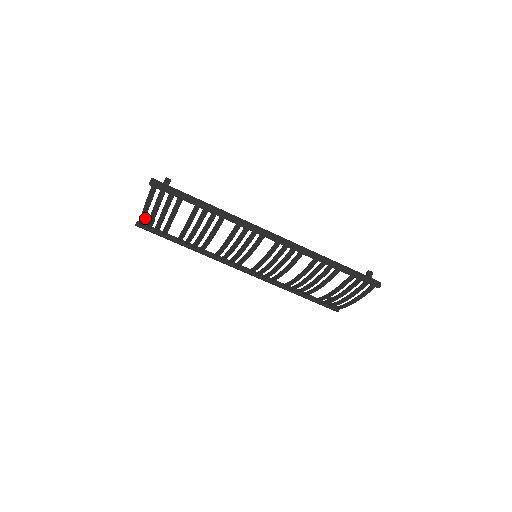
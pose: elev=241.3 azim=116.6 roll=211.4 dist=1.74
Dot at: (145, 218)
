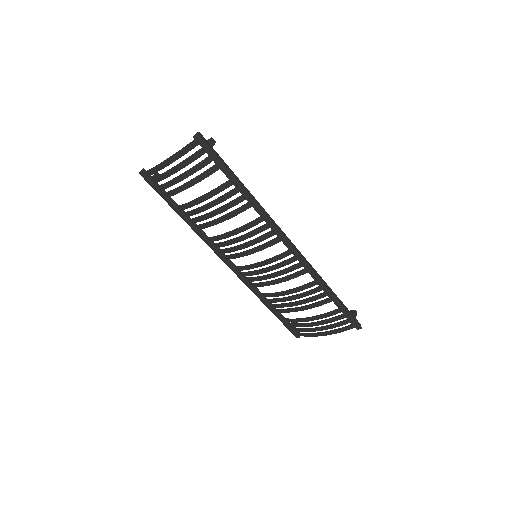
Dot at: occluded
